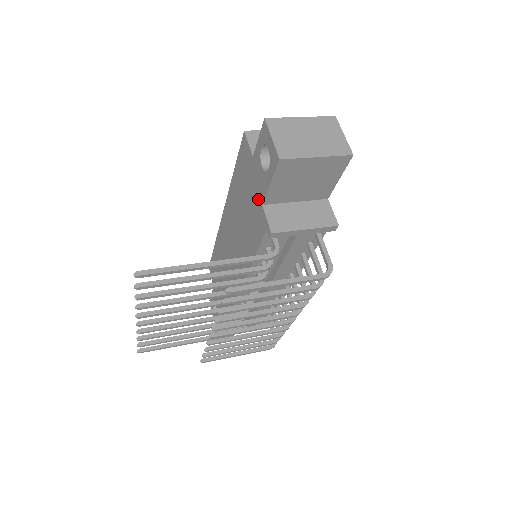
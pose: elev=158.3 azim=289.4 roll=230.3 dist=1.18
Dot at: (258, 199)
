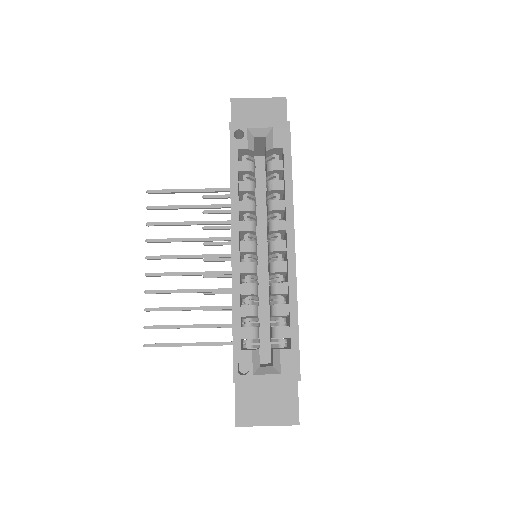
Dot at: occluded
